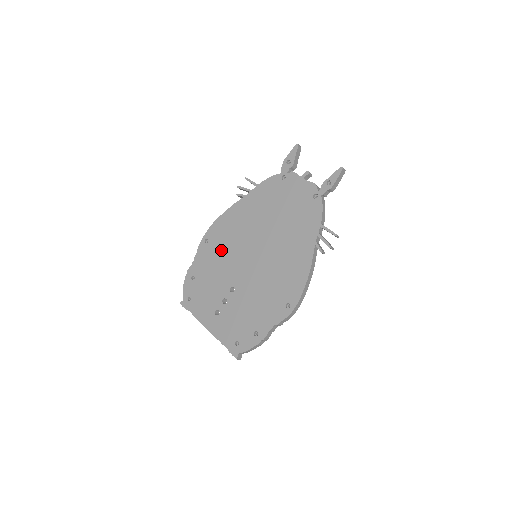
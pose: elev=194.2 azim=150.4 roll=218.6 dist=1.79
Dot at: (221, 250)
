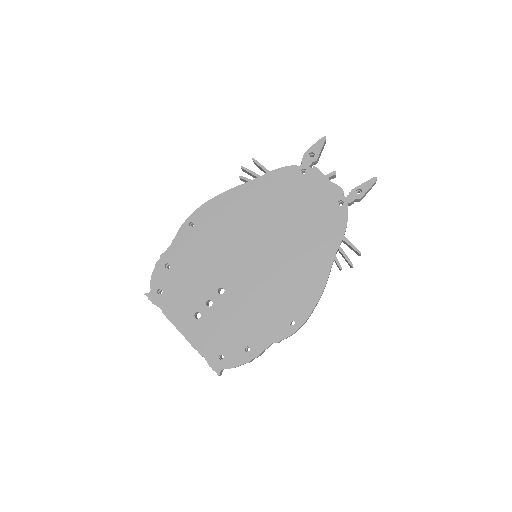
Dot at: (211, 240)
